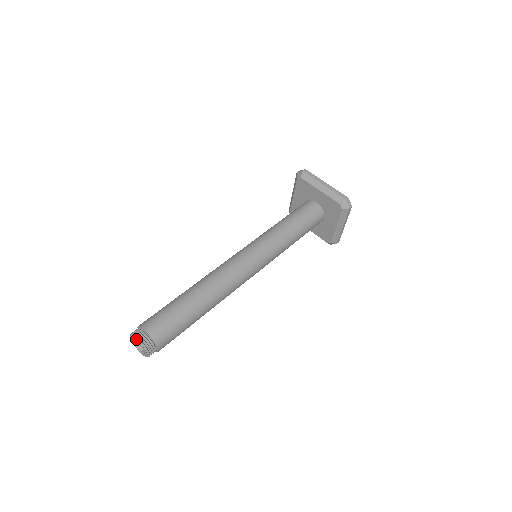
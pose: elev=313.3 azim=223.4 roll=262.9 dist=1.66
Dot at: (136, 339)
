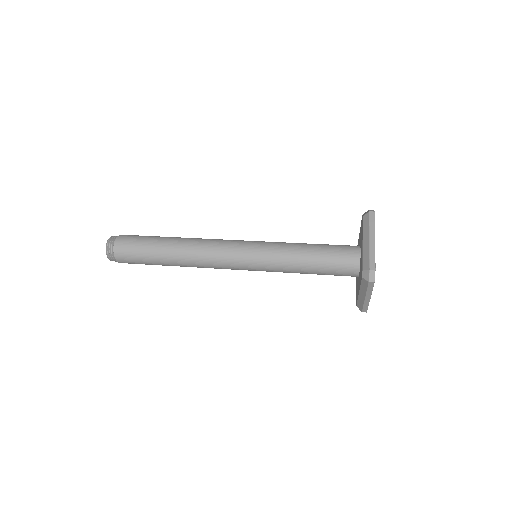
Dot at: occluded
